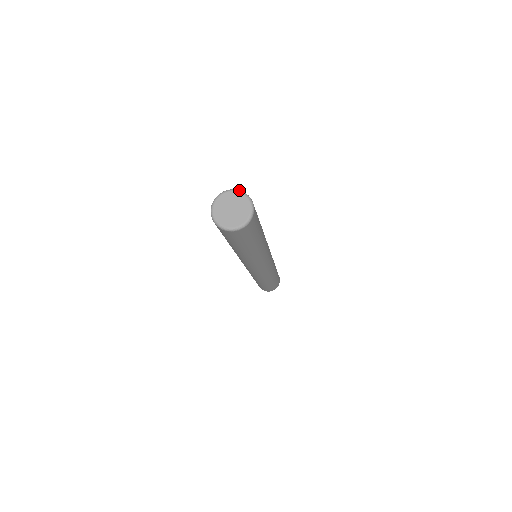
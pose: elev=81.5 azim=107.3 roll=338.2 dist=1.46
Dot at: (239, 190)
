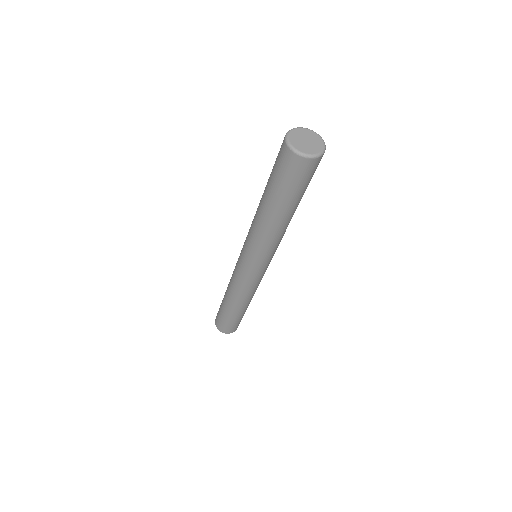
Dot at: occluded
